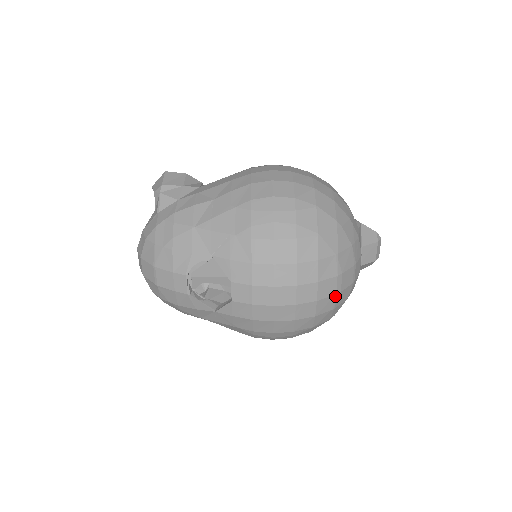
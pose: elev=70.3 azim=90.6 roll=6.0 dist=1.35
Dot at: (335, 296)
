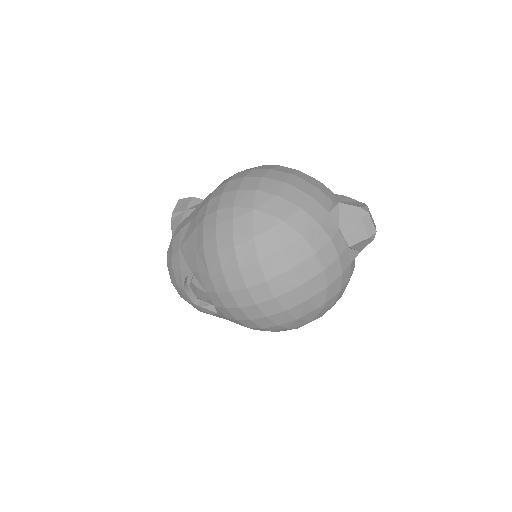
Dot at: (297, 289)
